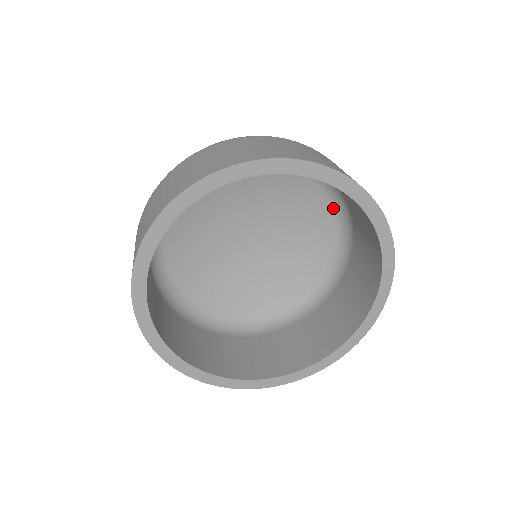
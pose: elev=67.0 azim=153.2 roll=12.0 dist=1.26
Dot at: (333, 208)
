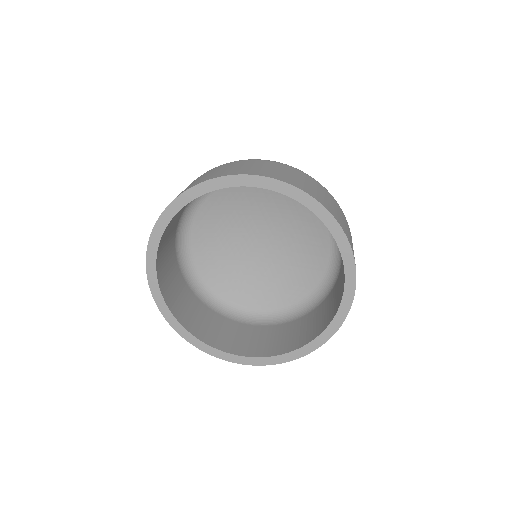
Dot at: (328, 271)
